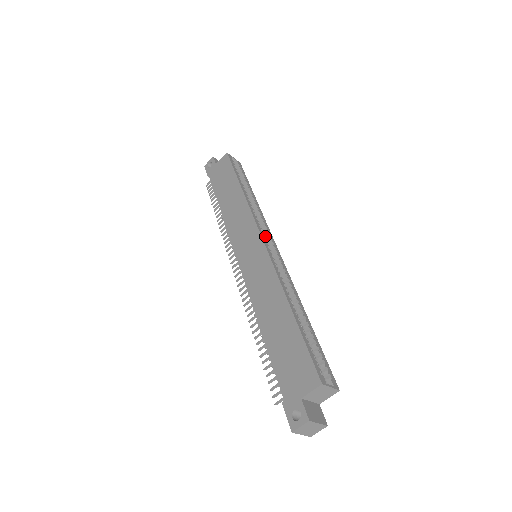
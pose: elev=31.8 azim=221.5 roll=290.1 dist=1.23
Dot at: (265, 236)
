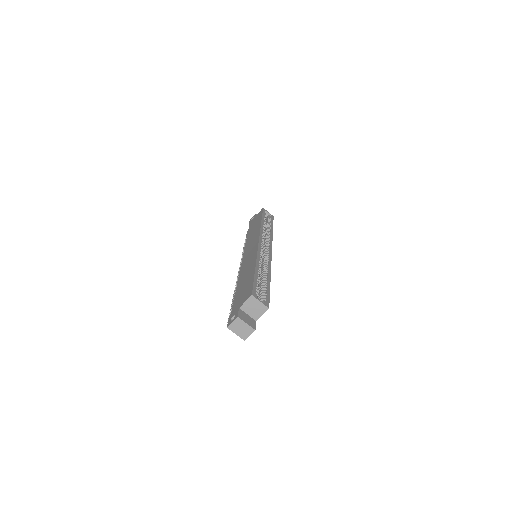
Dot at: (266, 245)
